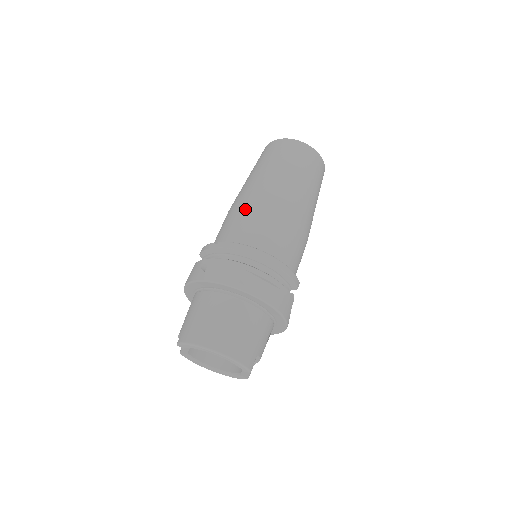
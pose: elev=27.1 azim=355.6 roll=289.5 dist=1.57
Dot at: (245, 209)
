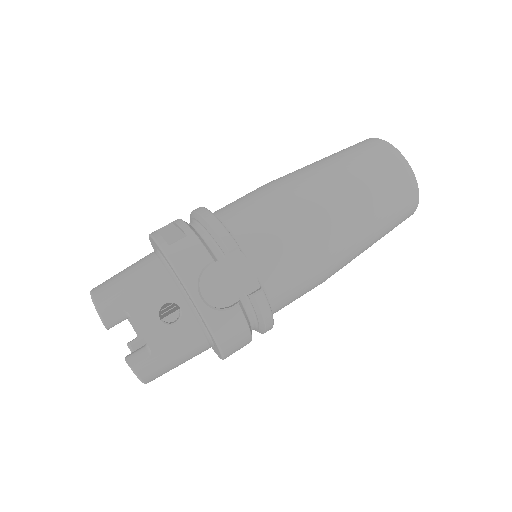
Dot at: occluded
